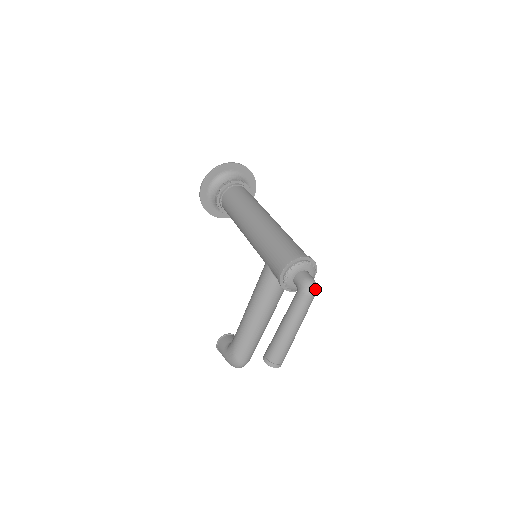
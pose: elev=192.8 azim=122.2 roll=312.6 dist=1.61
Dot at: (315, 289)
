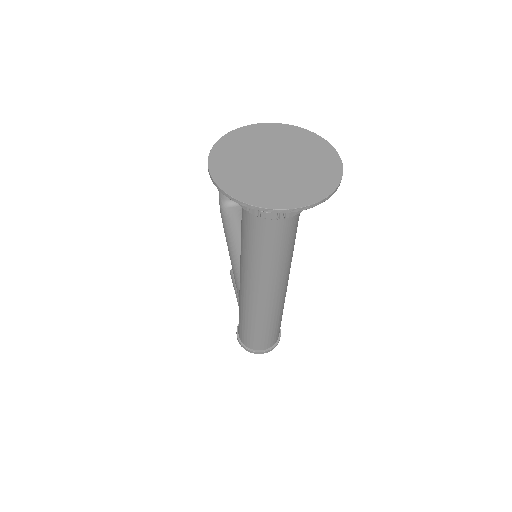
Dot at: occluded
